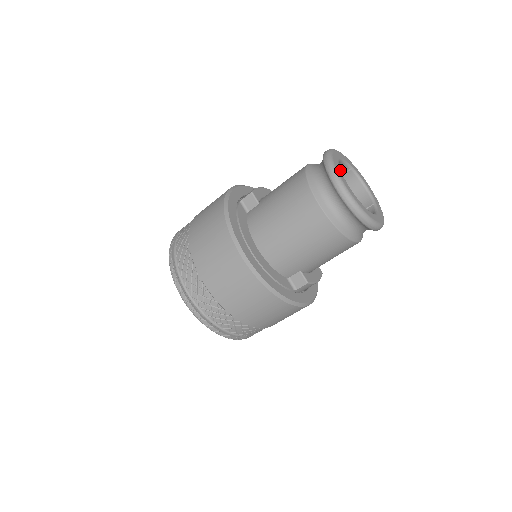
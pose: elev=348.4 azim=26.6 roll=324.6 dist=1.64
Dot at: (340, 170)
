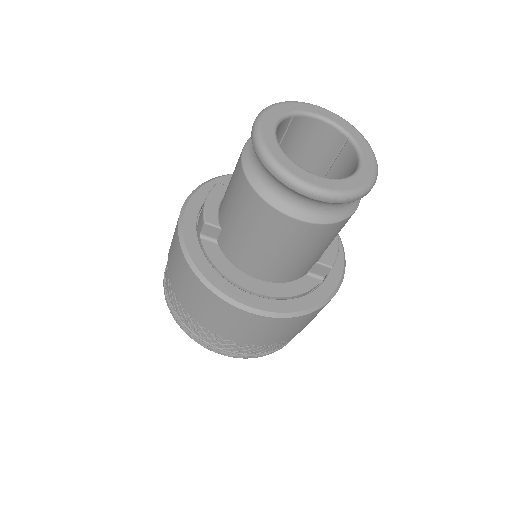
Dot at: (288, 159)
